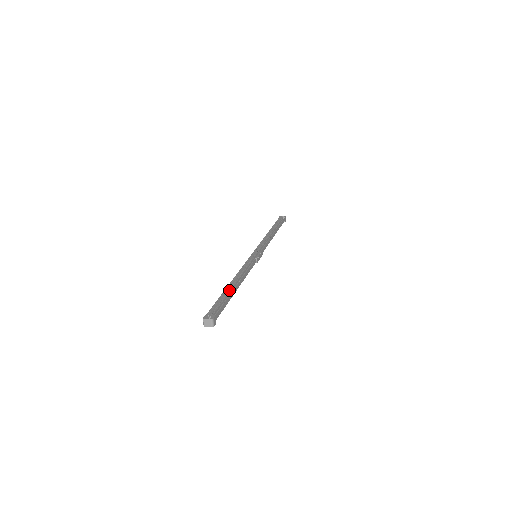
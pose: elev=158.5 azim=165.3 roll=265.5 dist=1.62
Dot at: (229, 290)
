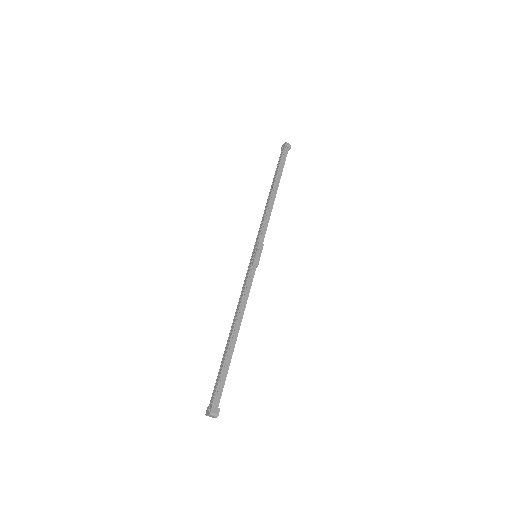
Dot at: (227, 349)
